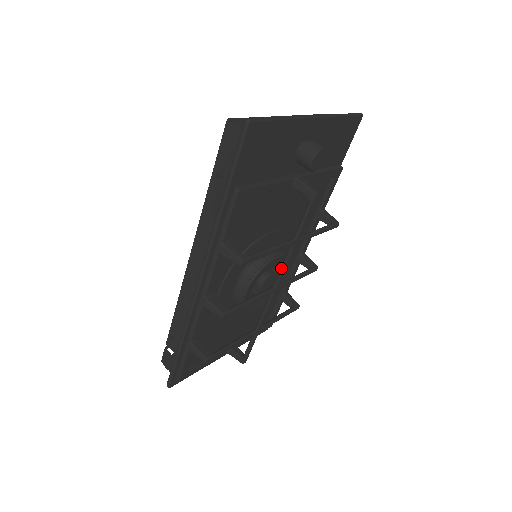
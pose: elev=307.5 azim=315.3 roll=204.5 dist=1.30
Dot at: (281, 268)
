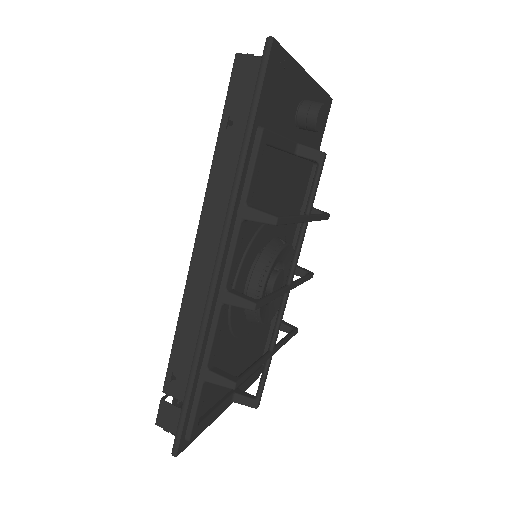
Dot at: (294, 256)
